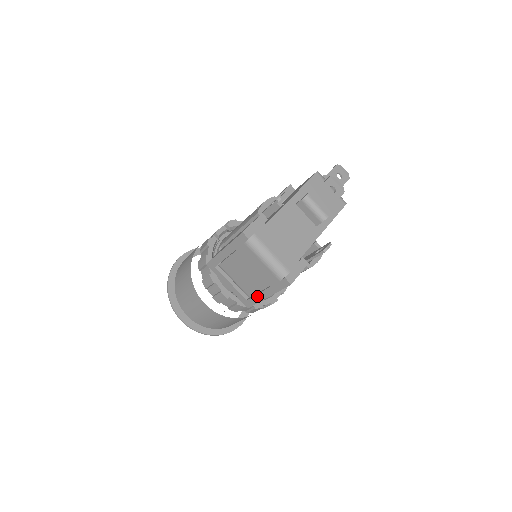
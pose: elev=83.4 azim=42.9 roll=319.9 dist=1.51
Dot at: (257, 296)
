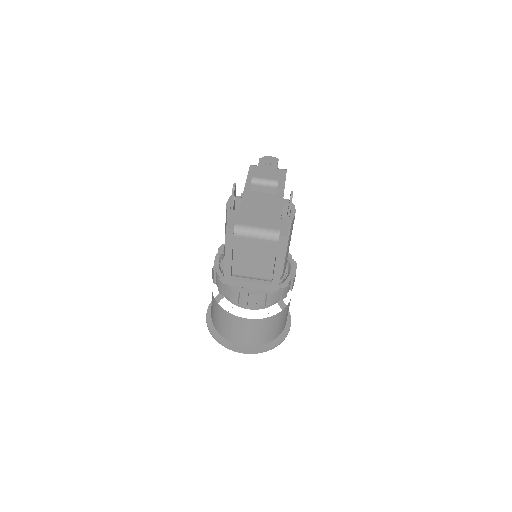
Dot at: (275, 273)
